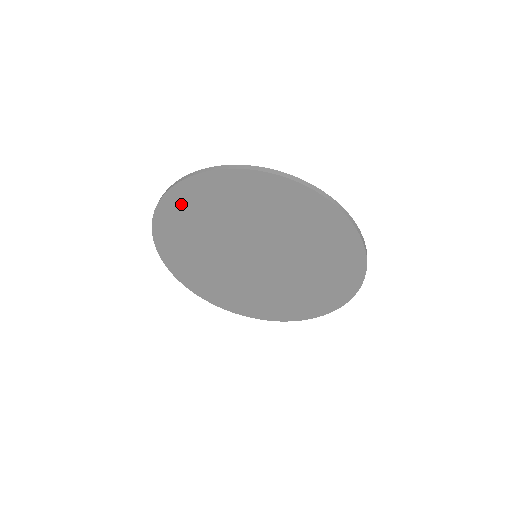
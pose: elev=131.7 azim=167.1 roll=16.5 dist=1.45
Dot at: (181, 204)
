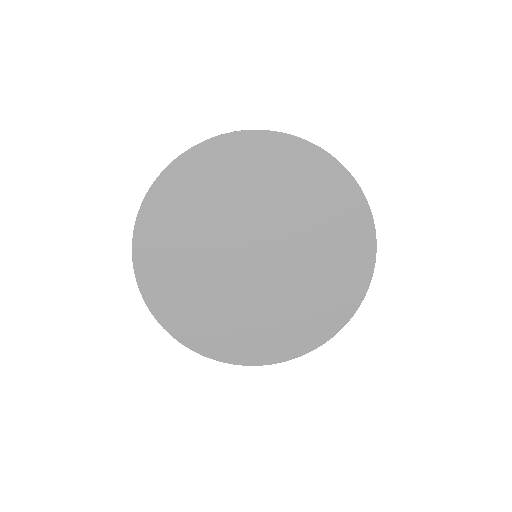
Dot at: (196, 170)
